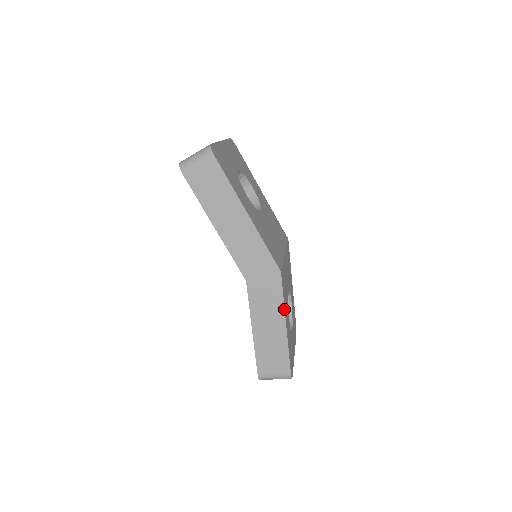
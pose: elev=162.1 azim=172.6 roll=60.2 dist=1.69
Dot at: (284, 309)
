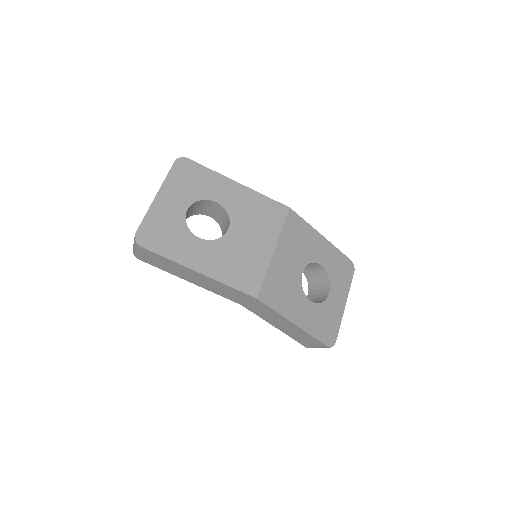
Dot at: (283, 317)
